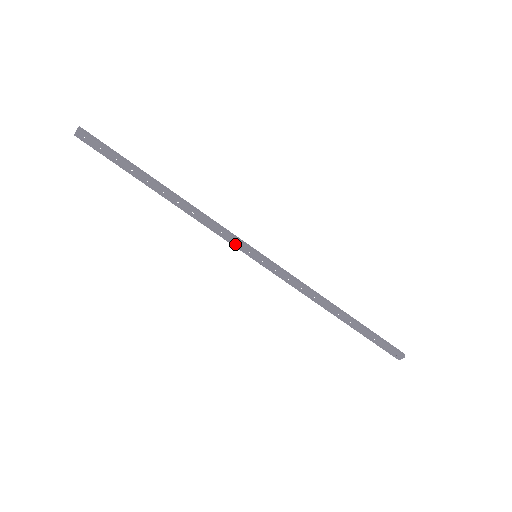
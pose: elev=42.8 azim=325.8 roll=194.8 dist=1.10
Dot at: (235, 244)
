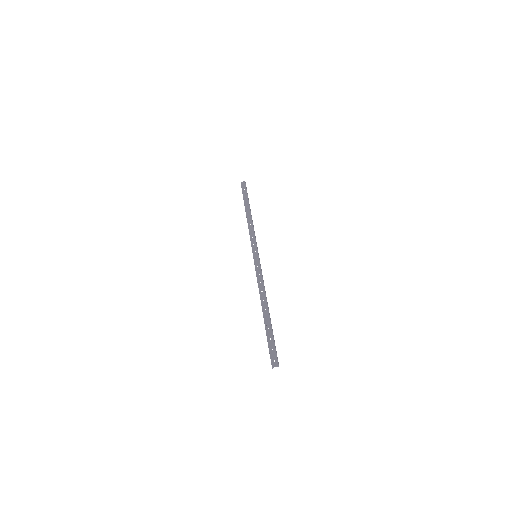
Dot at: (253, 245)
